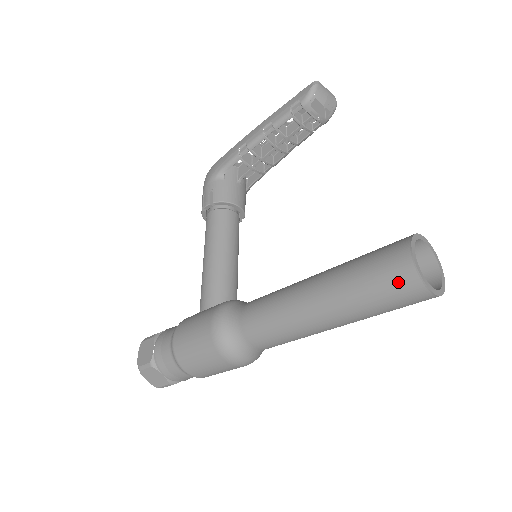
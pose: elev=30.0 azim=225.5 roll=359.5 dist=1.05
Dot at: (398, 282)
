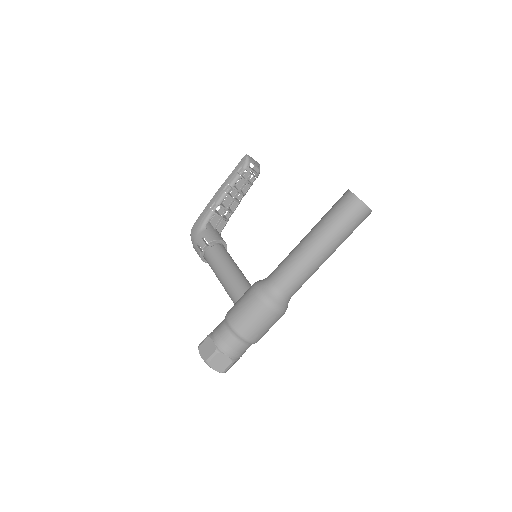
Dot at: (353, 209)
